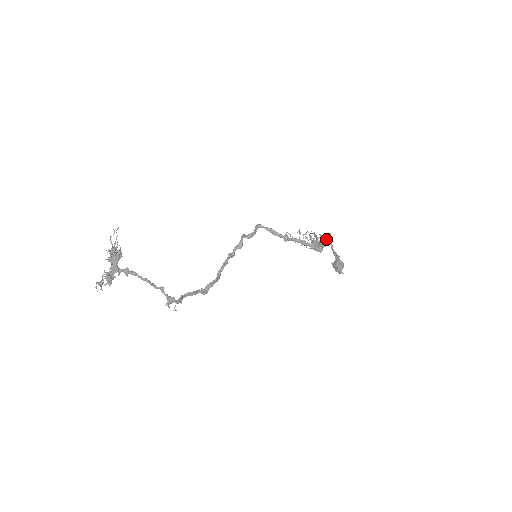
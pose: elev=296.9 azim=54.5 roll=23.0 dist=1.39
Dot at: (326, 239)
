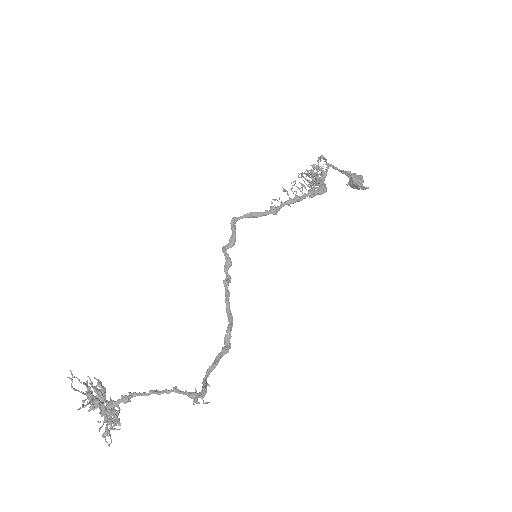
Dot at: occluded
